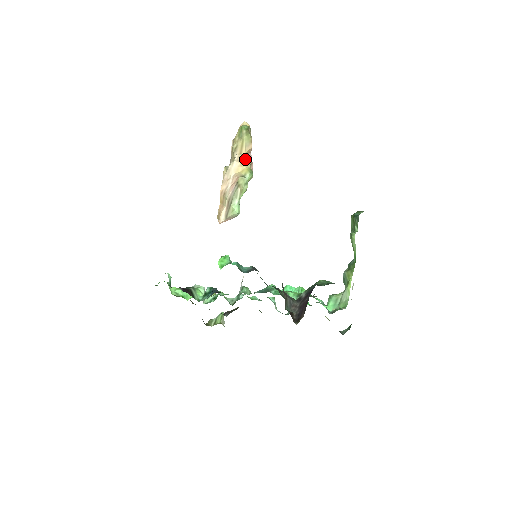
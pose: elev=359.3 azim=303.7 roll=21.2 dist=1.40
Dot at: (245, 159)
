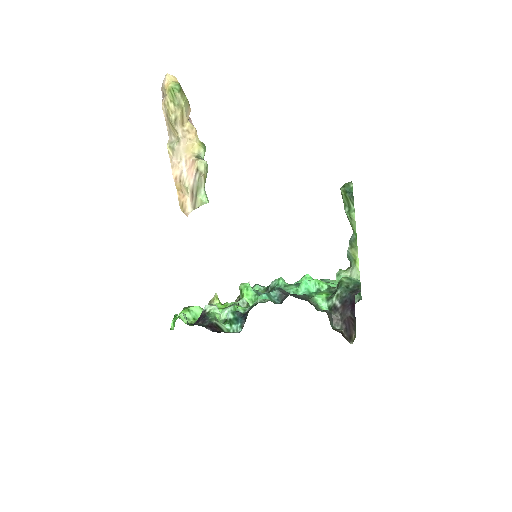
Dot at: (190, 131)
